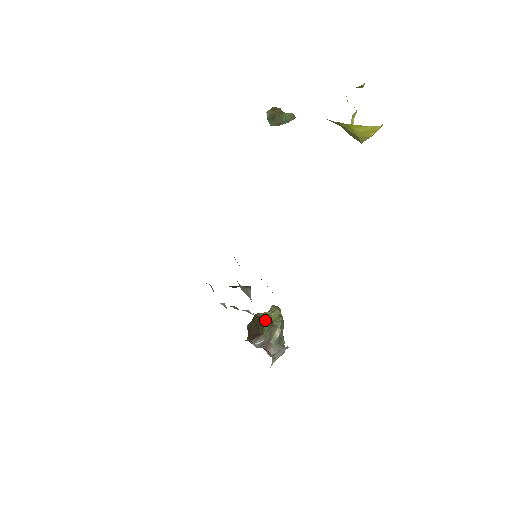
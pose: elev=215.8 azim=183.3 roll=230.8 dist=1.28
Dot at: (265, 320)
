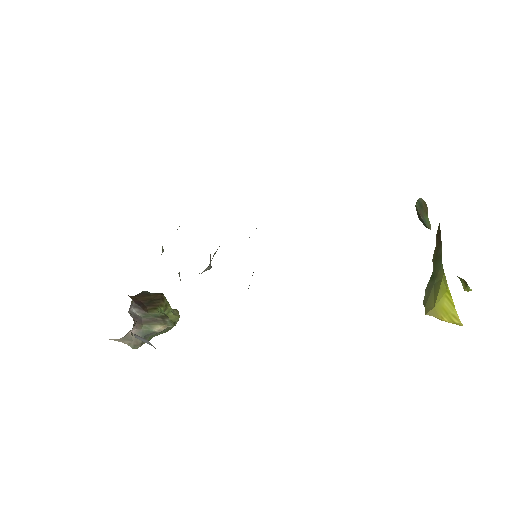
Dot at: (163, 307)
